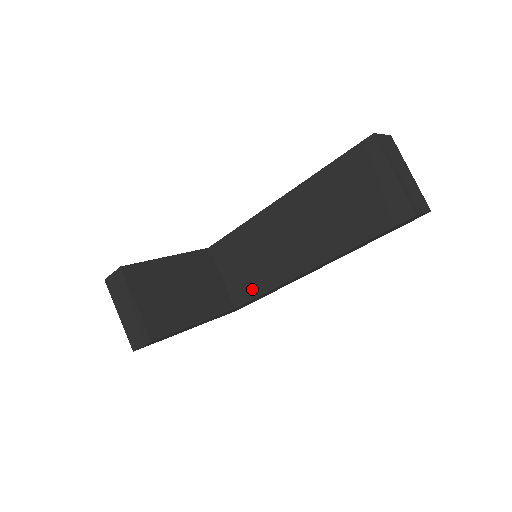
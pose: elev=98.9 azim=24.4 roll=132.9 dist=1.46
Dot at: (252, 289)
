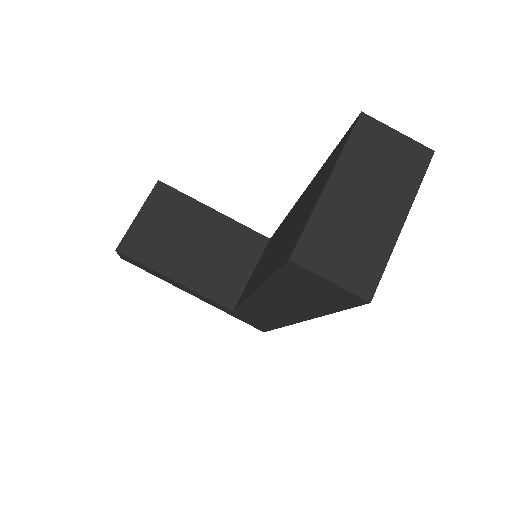
Dot at: occluded
